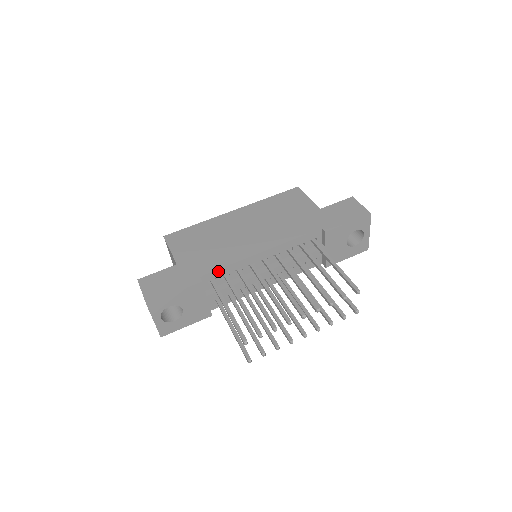
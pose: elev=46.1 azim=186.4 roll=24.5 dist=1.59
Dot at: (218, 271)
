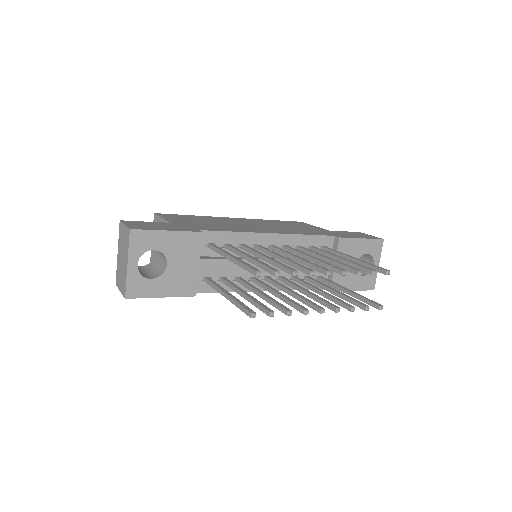
Dot at: (220, 234)
